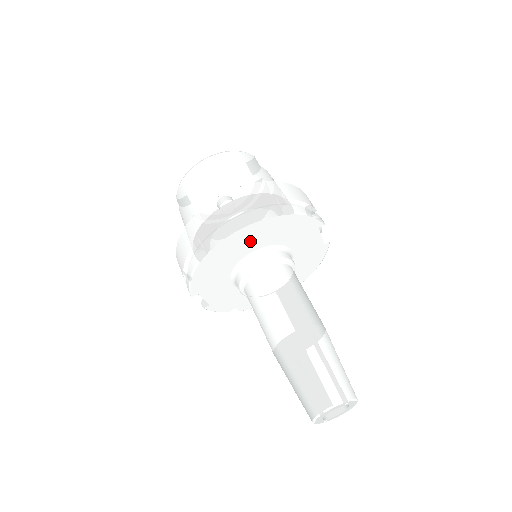
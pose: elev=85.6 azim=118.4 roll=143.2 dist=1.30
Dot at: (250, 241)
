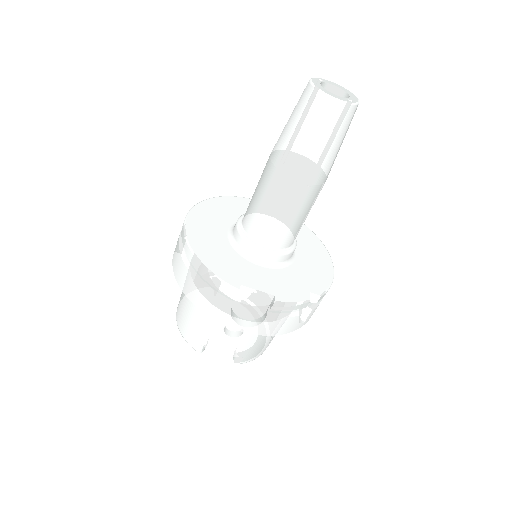
Dot at: (211, 224)
